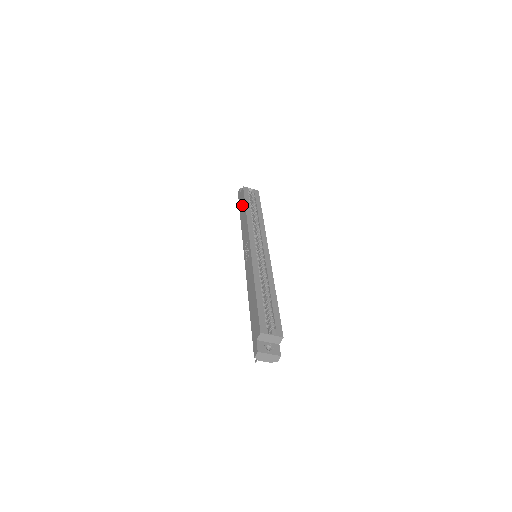
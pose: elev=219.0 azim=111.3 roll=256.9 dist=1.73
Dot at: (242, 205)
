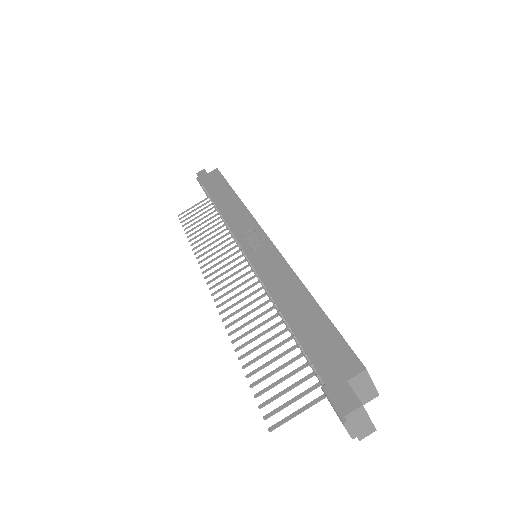
Dot at: (219, 186)
